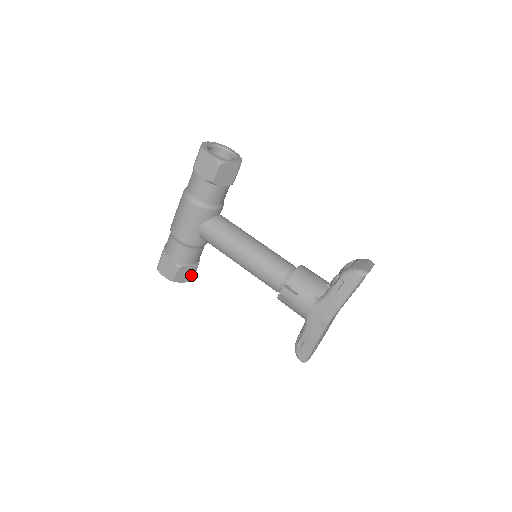
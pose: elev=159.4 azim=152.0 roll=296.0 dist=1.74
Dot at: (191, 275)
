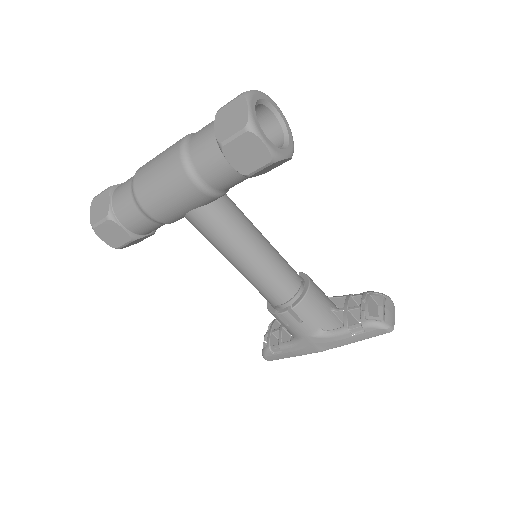
Dot at: (143, 239)
